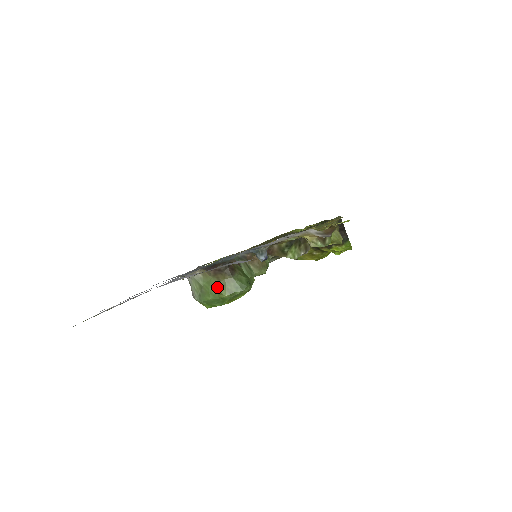
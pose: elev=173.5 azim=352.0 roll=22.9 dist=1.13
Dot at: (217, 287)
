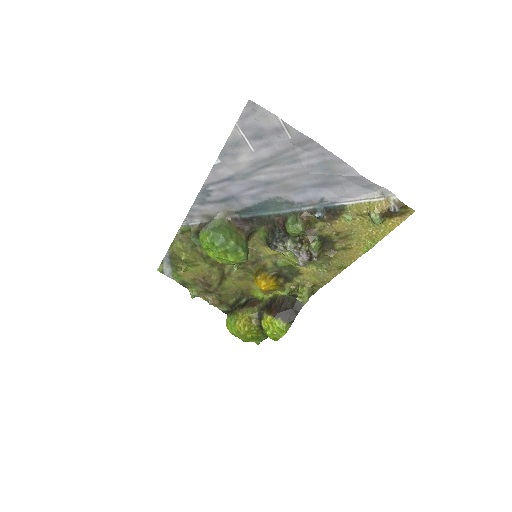
Dot at: (233, 233)
